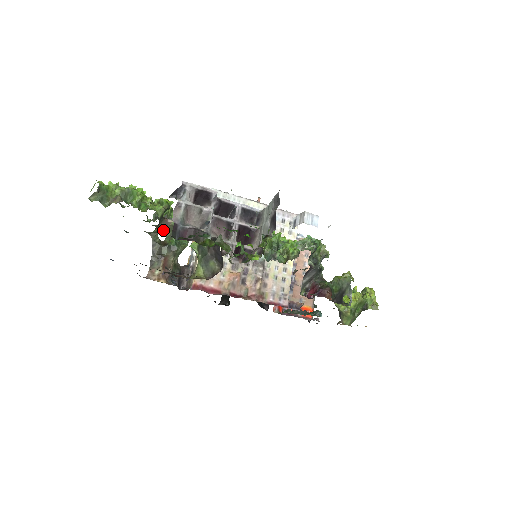
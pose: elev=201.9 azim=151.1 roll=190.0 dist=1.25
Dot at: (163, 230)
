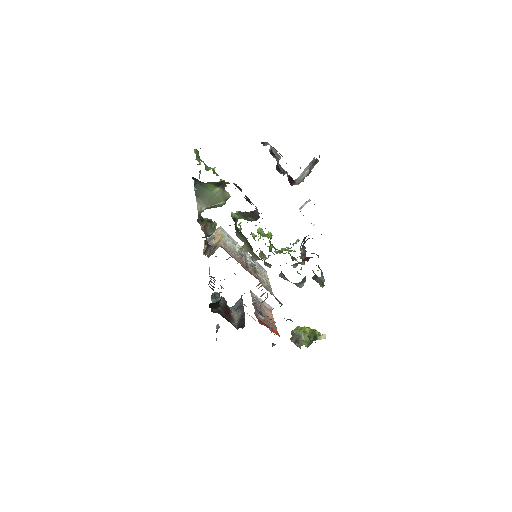
Dot at: (219, 196)
